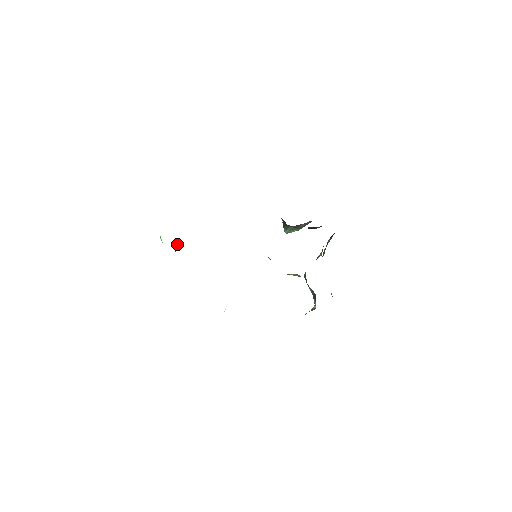
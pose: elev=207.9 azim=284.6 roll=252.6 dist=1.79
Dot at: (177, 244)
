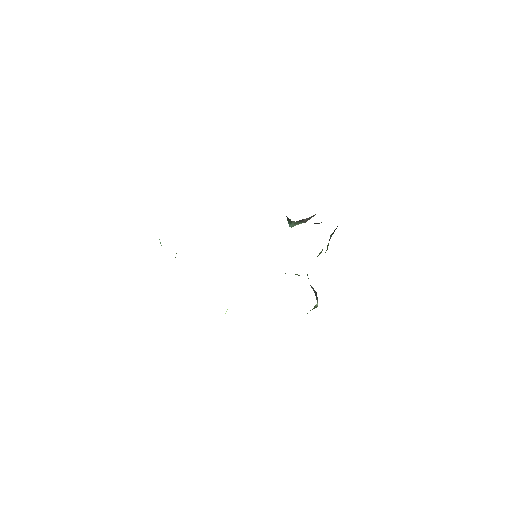
Dot at: occluded
